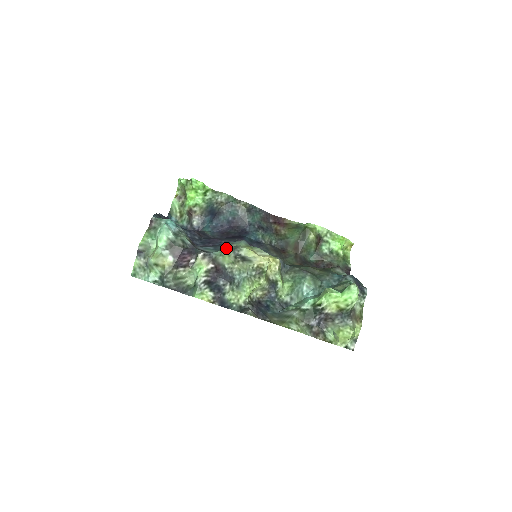
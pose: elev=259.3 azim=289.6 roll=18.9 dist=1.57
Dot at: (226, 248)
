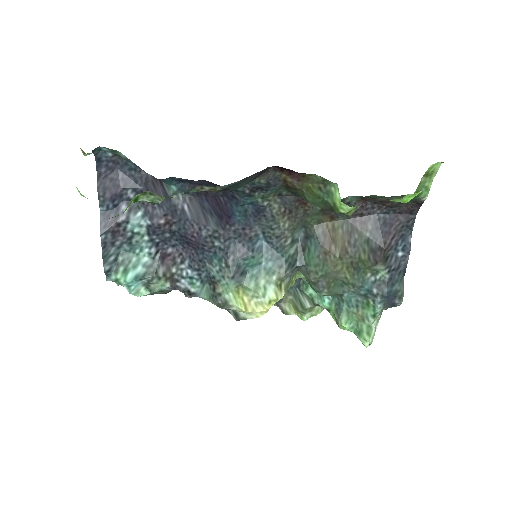
Dot at: (213, 302)
